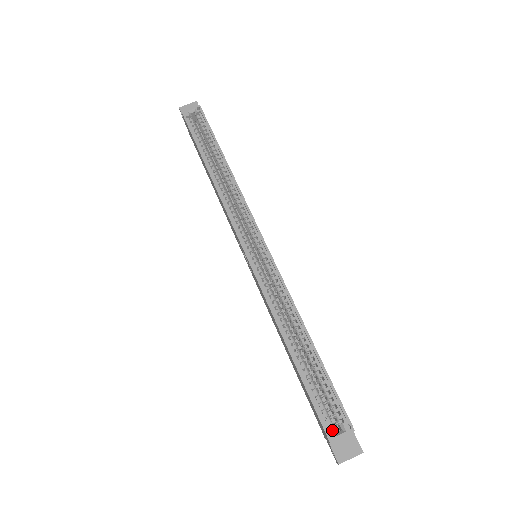
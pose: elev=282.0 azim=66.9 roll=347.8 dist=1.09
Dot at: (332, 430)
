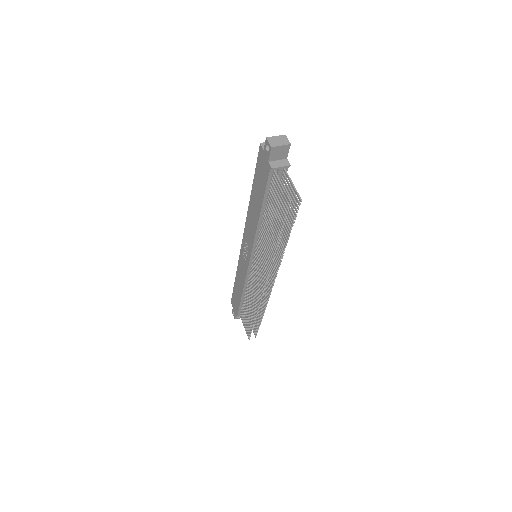
Dot at: occluded
